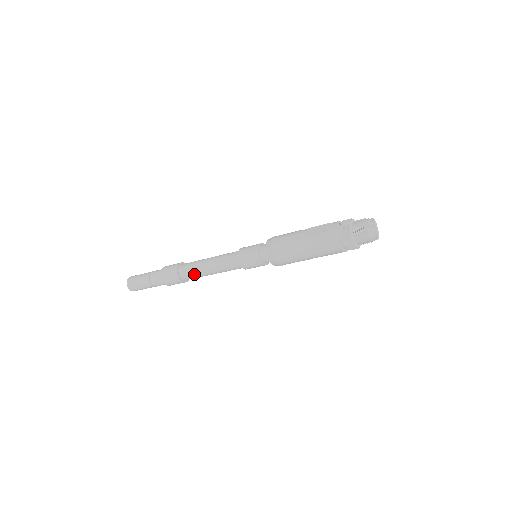
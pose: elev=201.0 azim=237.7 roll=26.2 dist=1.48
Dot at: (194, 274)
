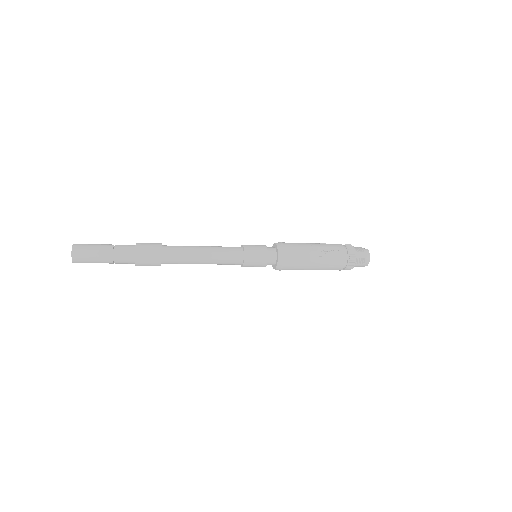
Dot at: (182, 263)
